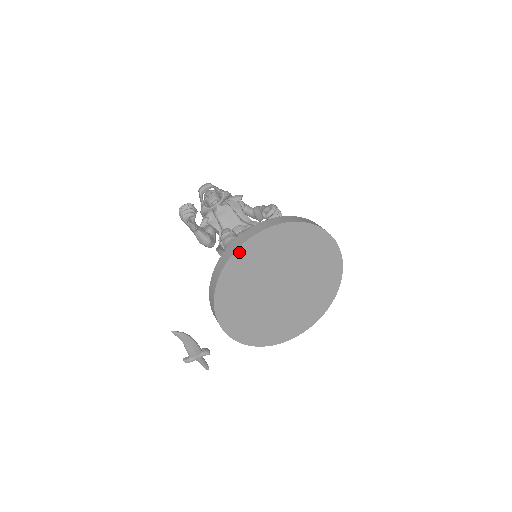
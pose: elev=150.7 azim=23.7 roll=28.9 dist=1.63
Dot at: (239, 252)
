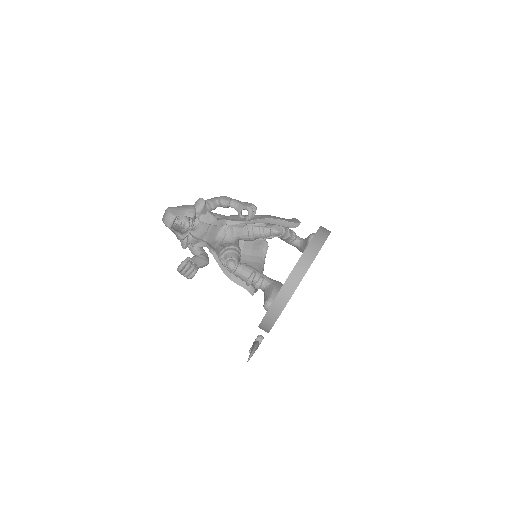
Dot at: occluded
